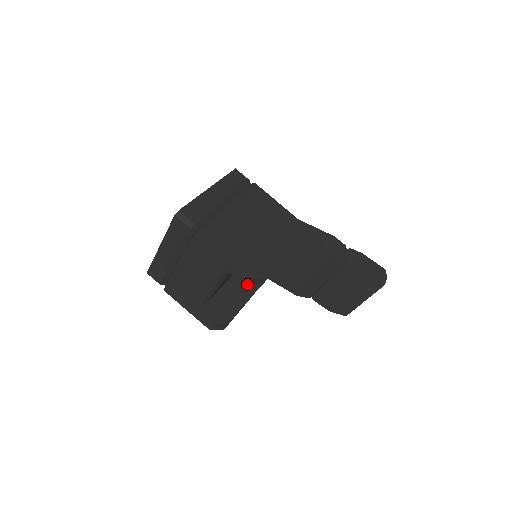
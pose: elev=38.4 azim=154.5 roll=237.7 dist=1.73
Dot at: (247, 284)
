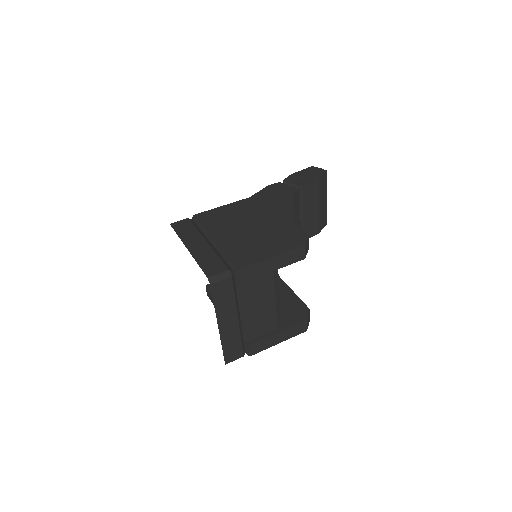
Dot at: (305, 256)
